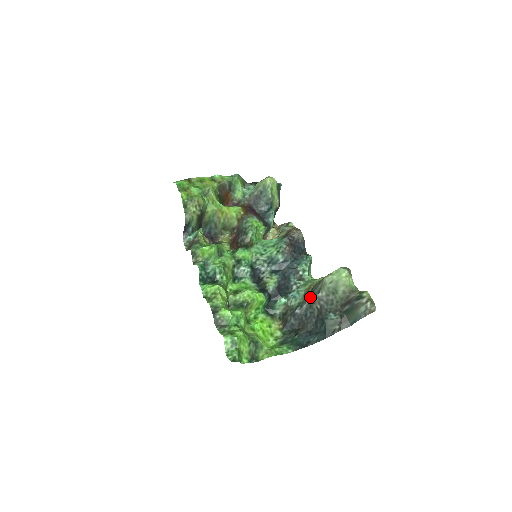
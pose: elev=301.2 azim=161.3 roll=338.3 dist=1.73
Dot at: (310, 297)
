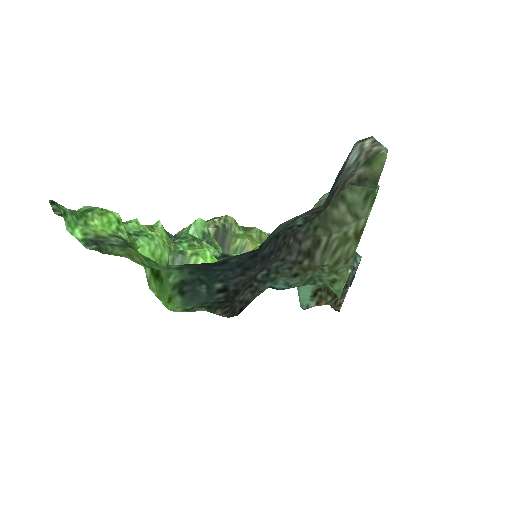
Dot at: (291, 251)
